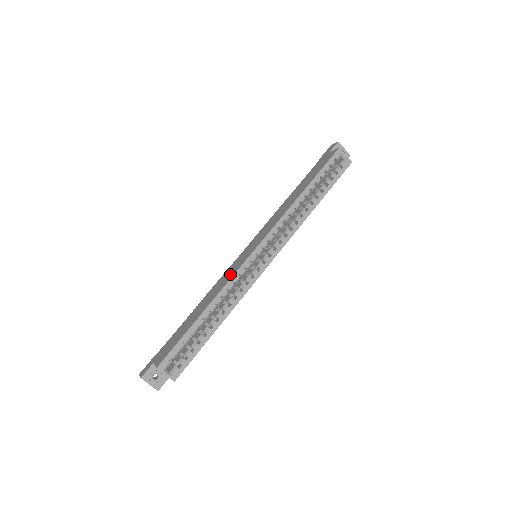
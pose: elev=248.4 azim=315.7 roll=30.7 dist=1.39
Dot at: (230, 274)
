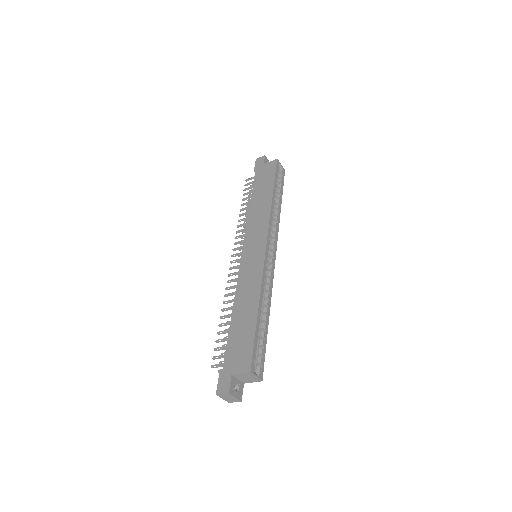
Dot at: (254, 273)
